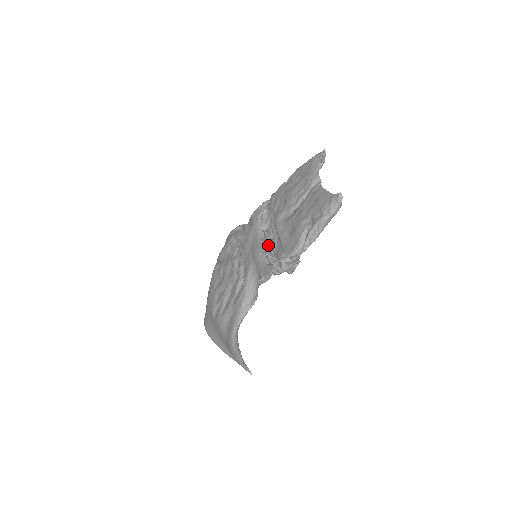
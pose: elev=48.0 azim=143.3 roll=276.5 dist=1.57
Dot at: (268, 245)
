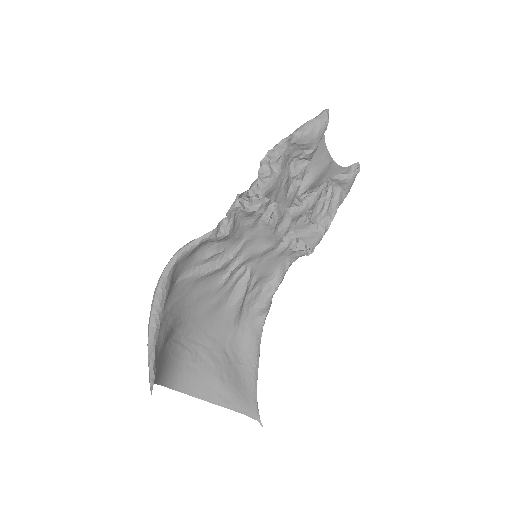
Dot at: (266, 223)
